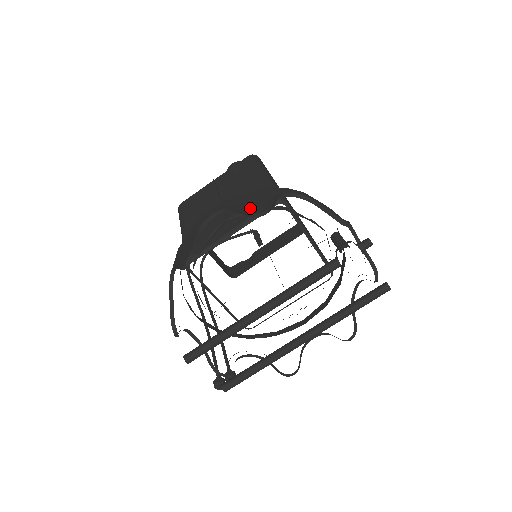
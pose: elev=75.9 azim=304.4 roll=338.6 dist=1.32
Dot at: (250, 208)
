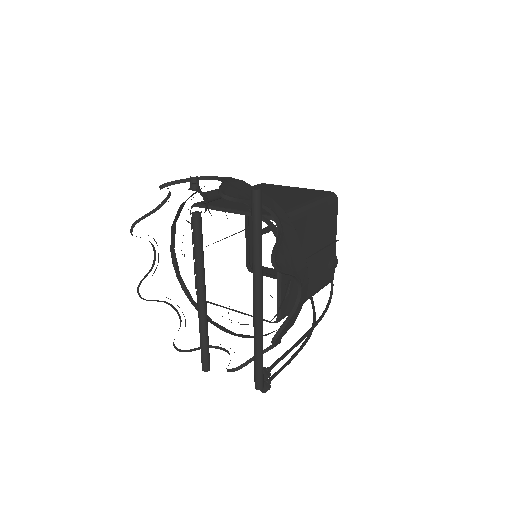
Dot at: occluded
